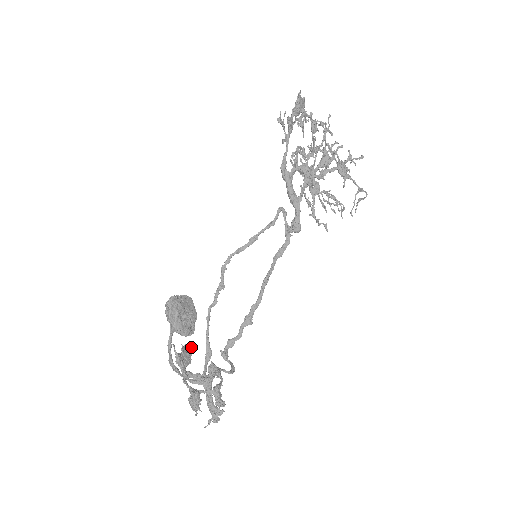
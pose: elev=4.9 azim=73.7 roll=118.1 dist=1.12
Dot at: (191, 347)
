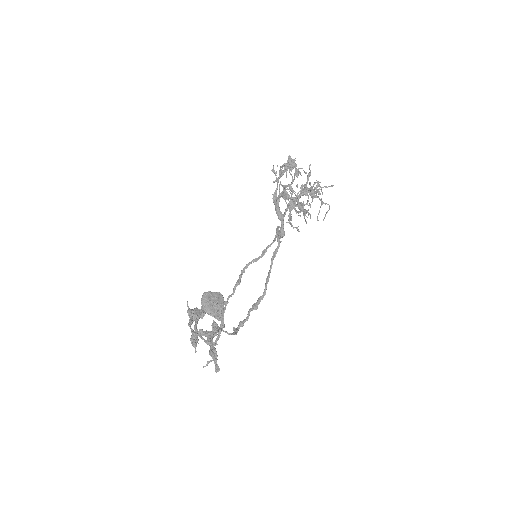
Dot at: (203, 311)
